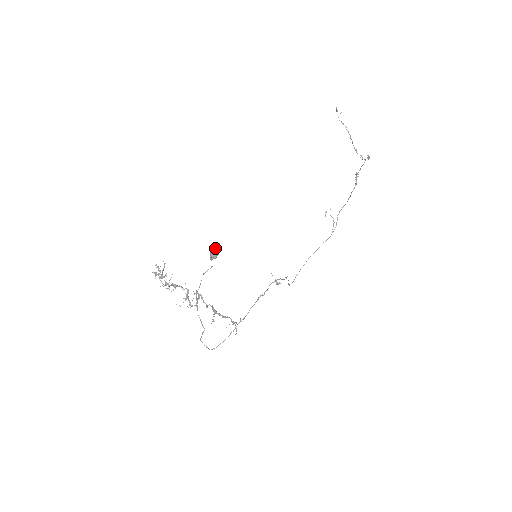
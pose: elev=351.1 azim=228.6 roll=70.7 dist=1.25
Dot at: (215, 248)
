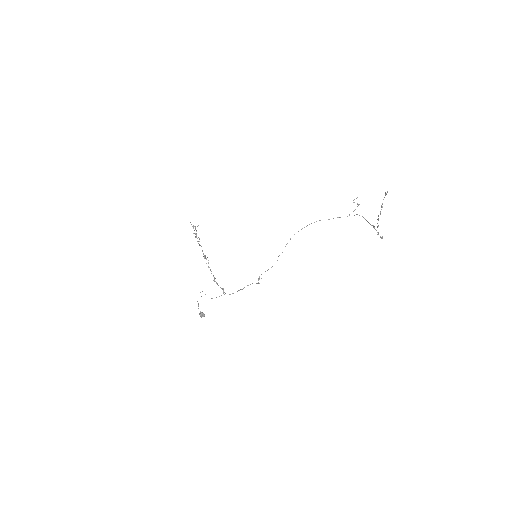
Dot at: (201, 317)
